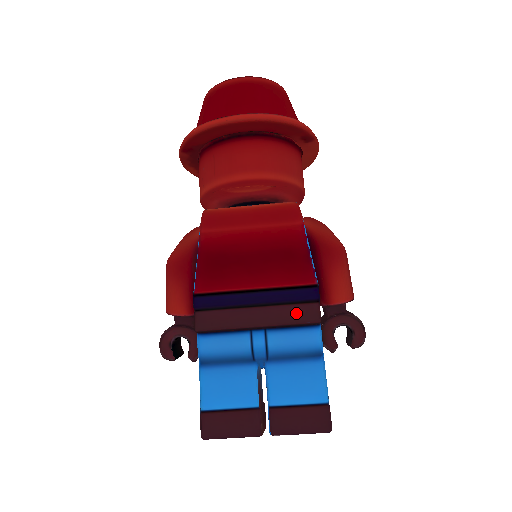
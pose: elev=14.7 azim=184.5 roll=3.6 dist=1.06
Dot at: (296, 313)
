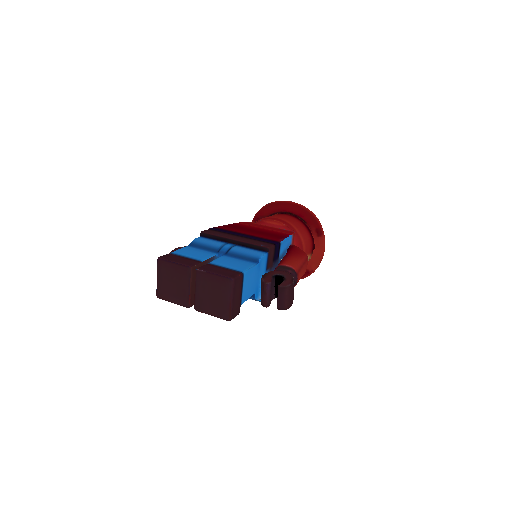
Dot at: (259, 242)
